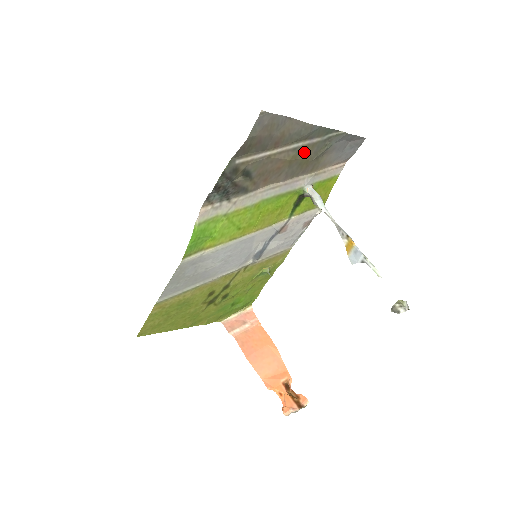
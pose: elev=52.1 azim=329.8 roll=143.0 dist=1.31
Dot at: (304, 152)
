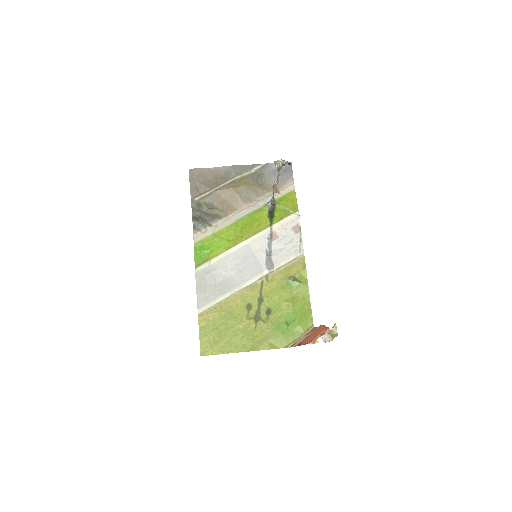
Dot at: (242, 182)
